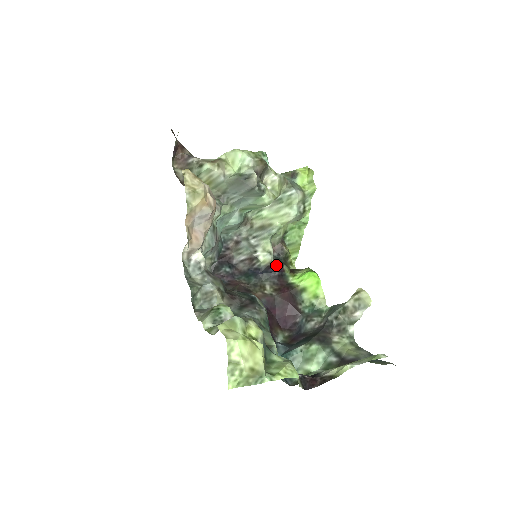
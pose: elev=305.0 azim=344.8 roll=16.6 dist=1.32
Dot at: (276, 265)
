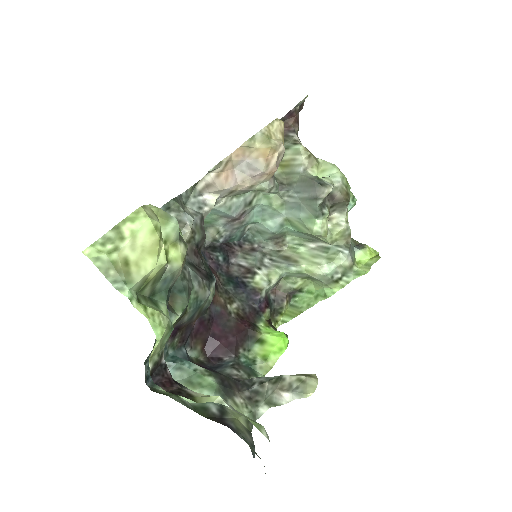
Dot at: (263, 299)
